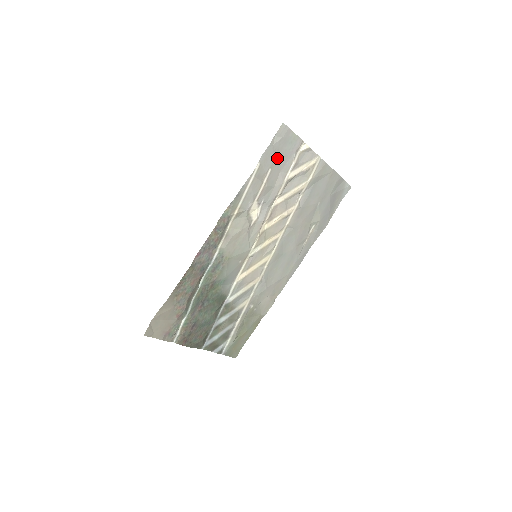
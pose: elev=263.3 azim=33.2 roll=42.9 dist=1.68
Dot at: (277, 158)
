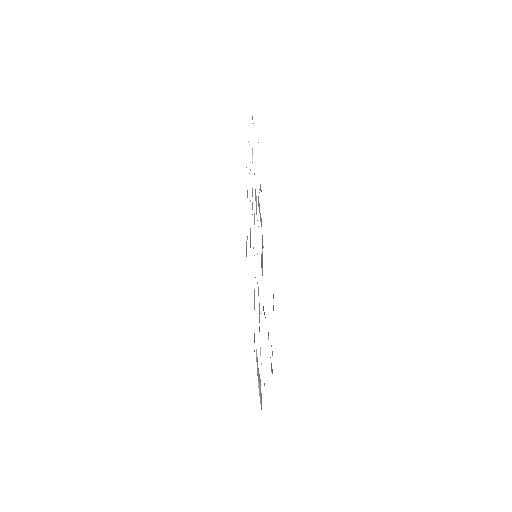
Dot at: occluded
